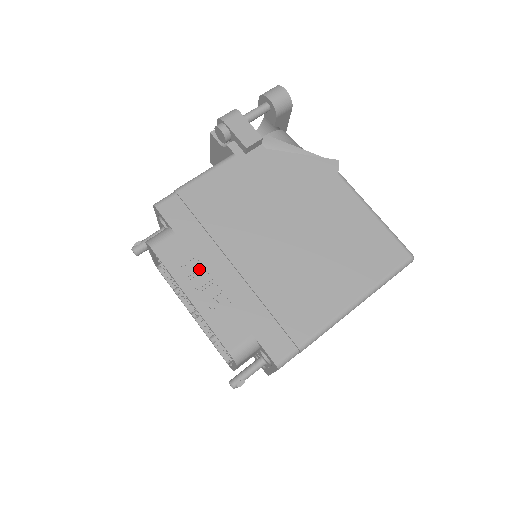
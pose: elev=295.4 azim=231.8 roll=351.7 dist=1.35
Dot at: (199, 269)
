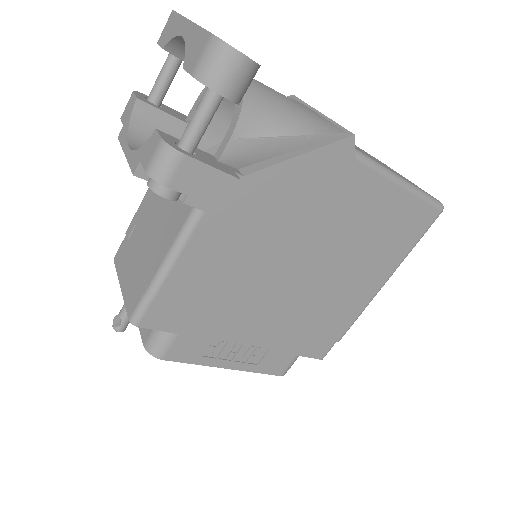
Dot at: (223, 344)
